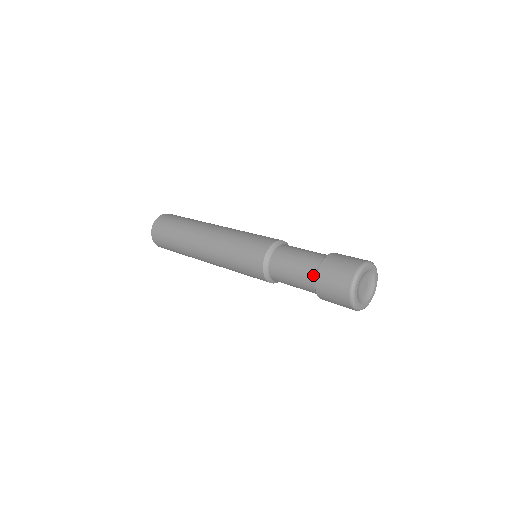
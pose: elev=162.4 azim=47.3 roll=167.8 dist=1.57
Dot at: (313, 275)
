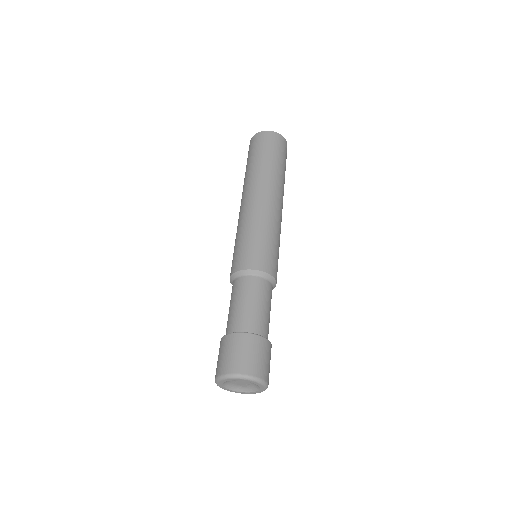
Dot at: (226, 332)
